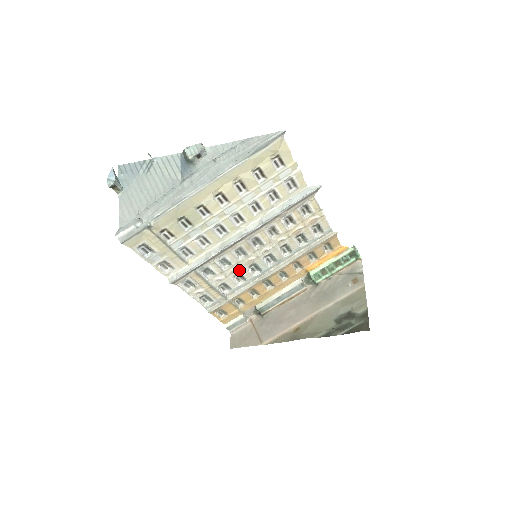
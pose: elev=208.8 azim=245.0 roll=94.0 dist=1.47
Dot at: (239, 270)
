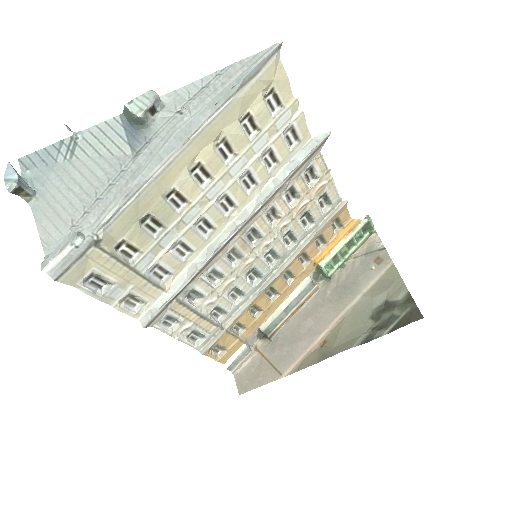
Dot at: (234, 283)
